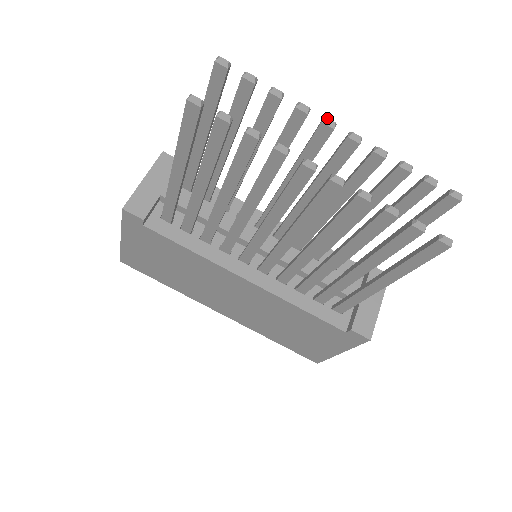
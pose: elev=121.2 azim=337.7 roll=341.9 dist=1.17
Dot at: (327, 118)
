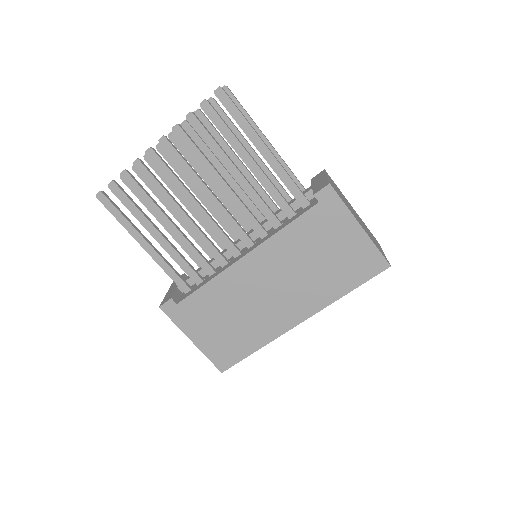
Dot at: (156, 145)
